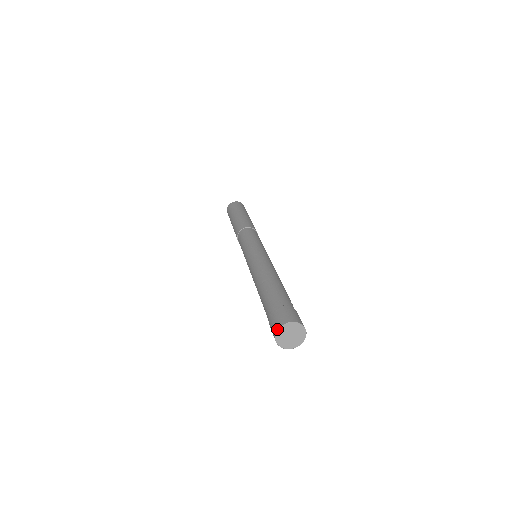
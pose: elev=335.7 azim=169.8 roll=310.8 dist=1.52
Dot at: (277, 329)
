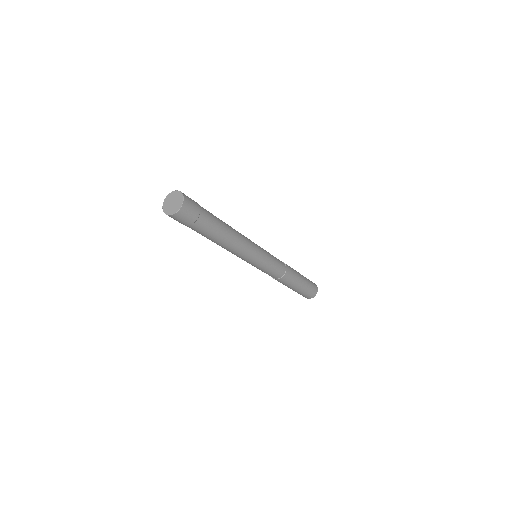
Dot at: (167, 196)
